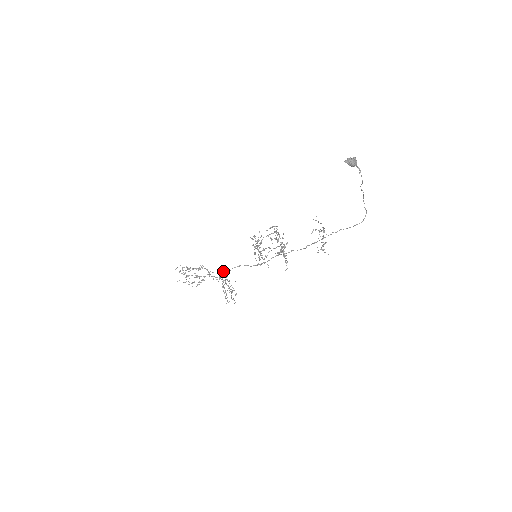
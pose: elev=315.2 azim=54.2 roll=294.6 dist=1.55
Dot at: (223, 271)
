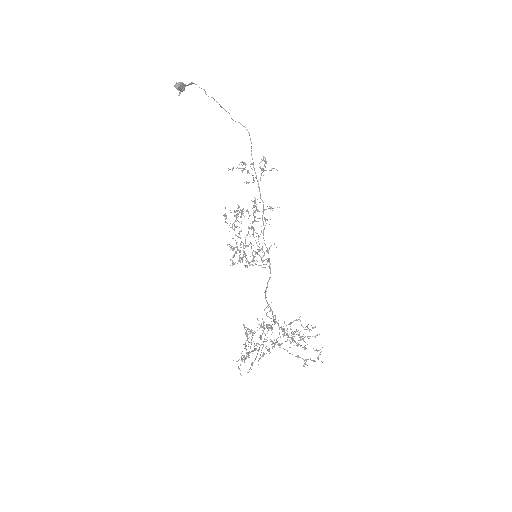
Dot at: (271, 341)
